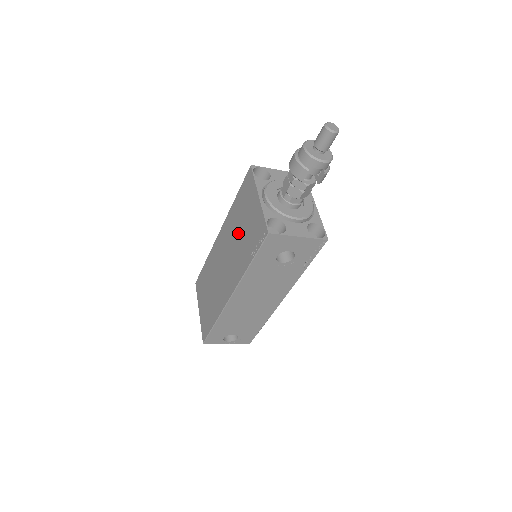
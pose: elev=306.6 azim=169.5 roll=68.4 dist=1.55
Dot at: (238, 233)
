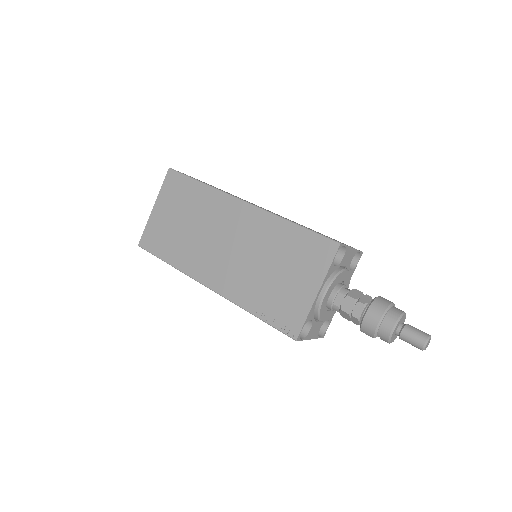
Dot at: (266, 262)
